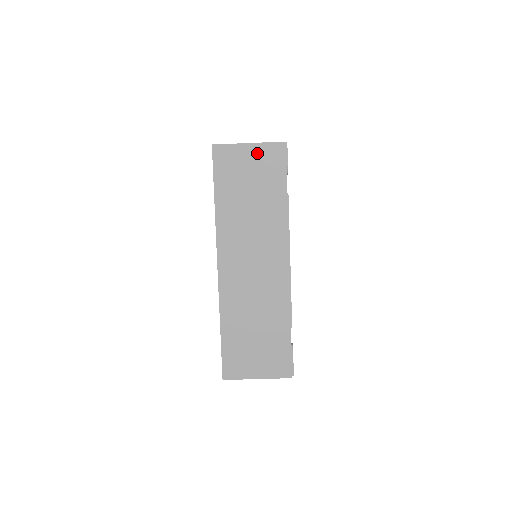
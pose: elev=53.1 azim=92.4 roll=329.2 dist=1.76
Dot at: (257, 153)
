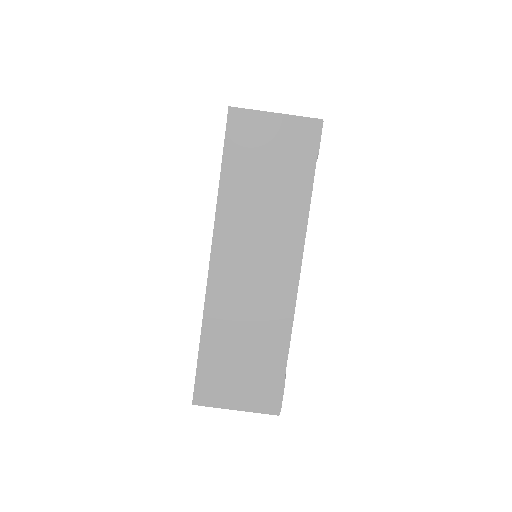
Dot at: (284, 127)
